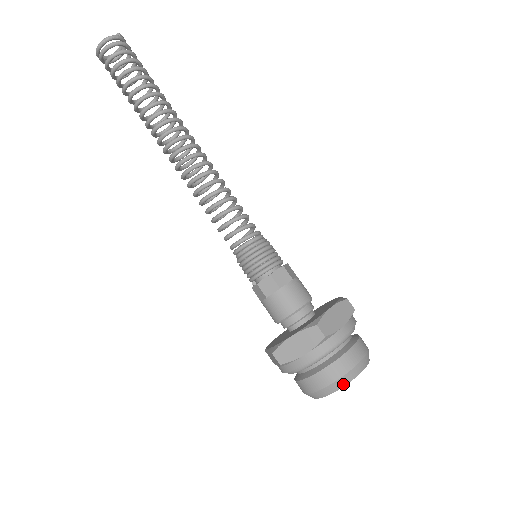
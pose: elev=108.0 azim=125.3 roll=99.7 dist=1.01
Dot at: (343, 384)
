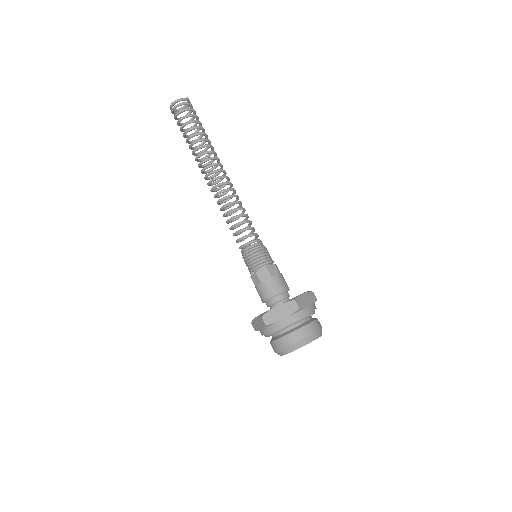
Dot at: (305, 343)
